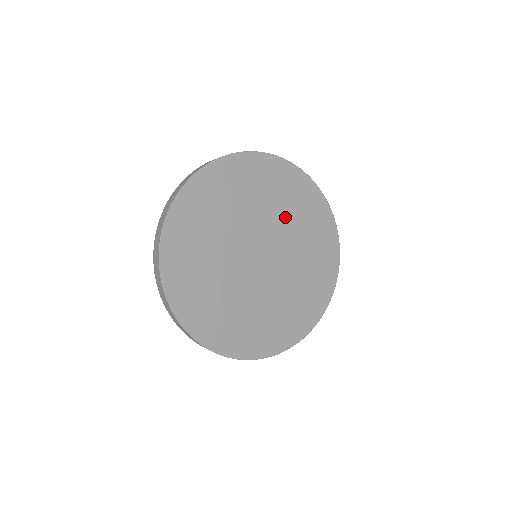
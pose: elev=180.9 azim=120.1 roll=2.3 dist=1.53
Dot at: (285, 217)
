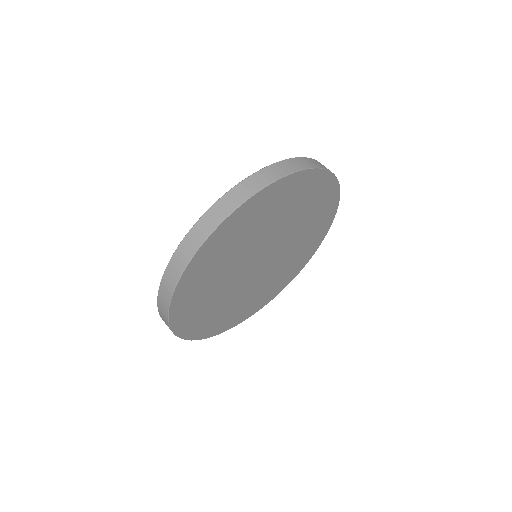
Dot at: (289, 219)
